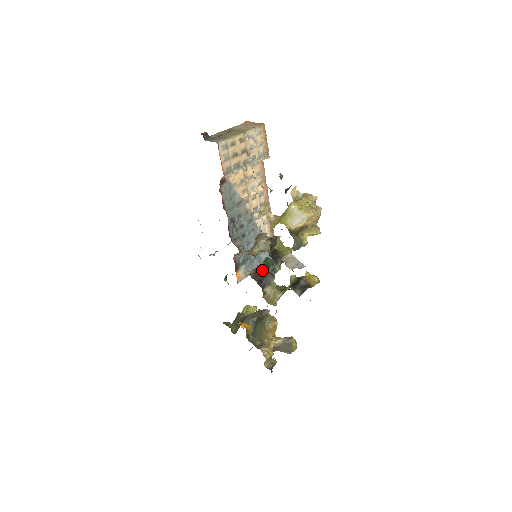
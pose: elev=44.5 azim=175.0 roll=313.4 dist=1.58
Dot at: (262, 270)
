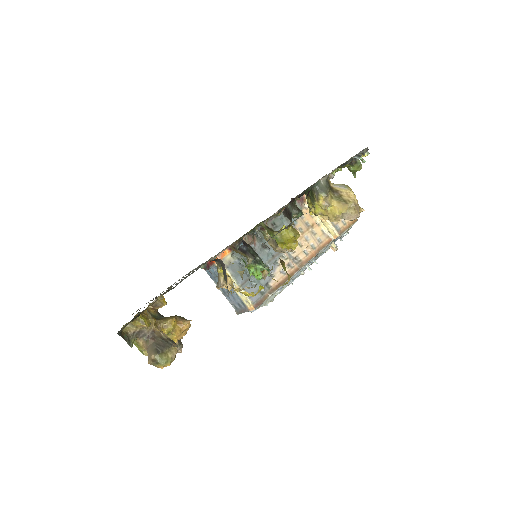
Dot at: occluded
